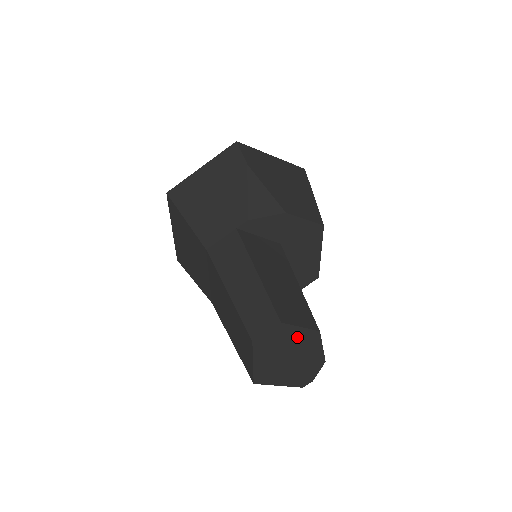
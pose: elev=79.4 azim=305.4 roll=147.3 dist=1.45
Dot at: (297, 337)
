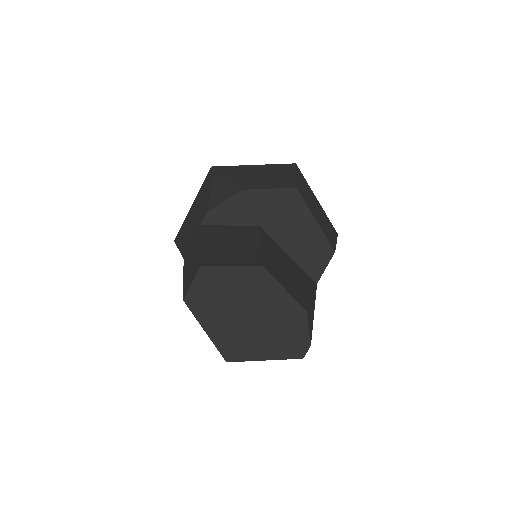
Dot at: (237, 282)
